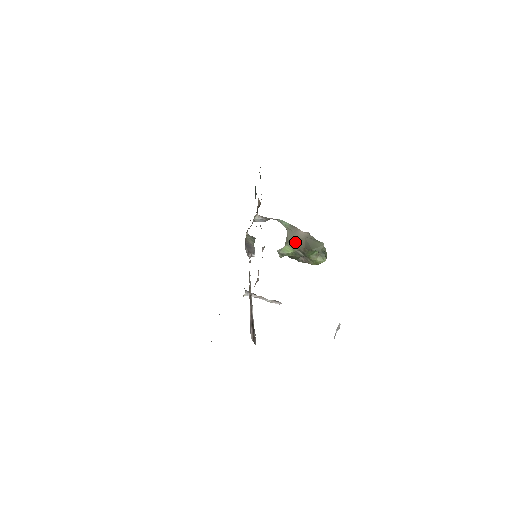
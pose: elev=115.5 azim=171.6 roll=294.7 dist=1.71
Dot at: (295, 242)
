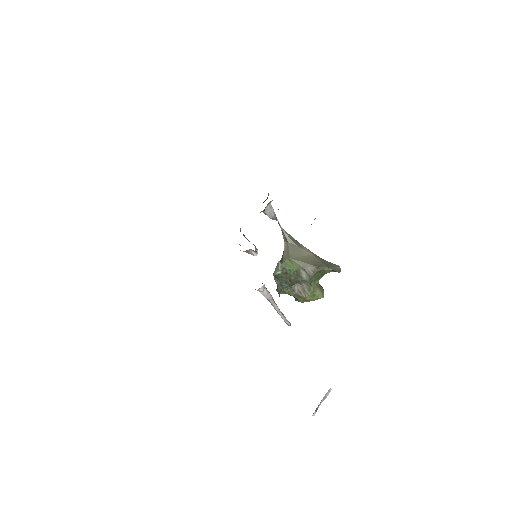
Dot at: (300, 258)
